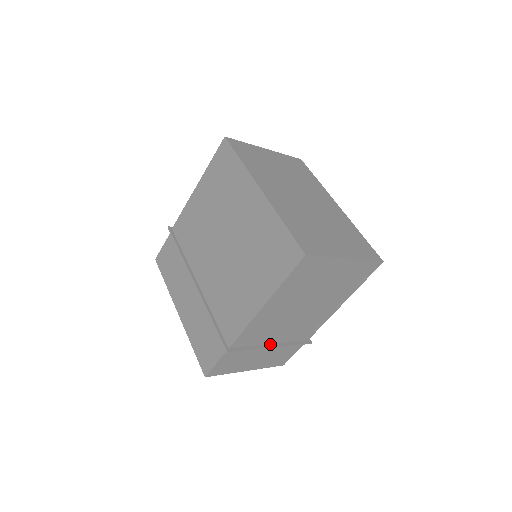
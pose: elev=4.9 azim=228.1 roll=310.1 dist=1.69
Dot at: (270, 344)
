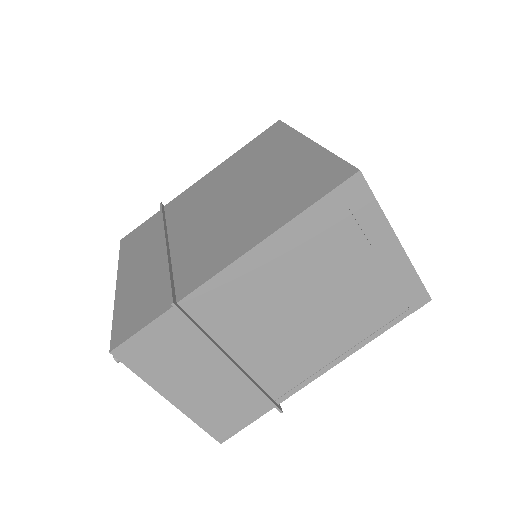
Dot at: (230, 357)
